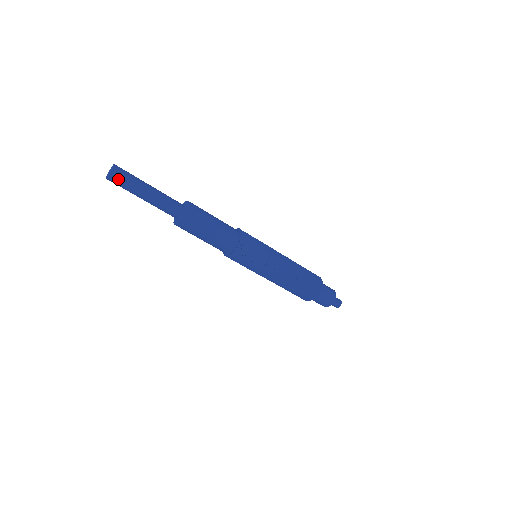
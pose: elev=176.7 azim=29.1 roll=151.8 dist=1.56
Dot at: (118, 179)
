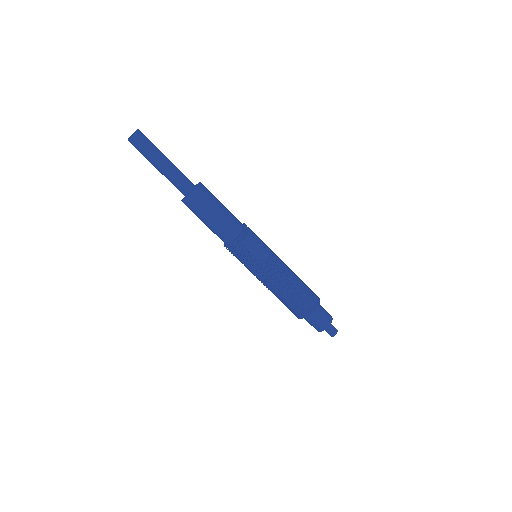
Dot at: (138, 141)
